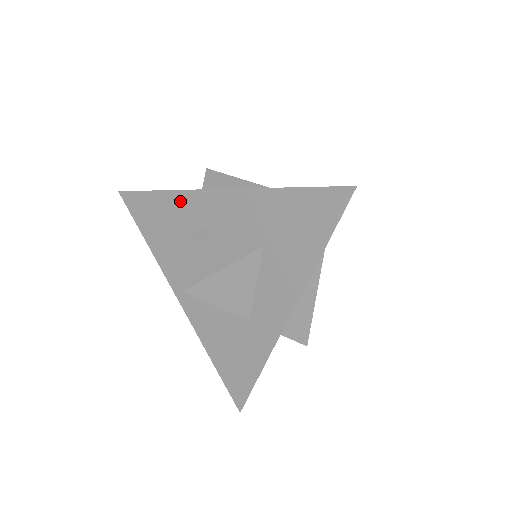
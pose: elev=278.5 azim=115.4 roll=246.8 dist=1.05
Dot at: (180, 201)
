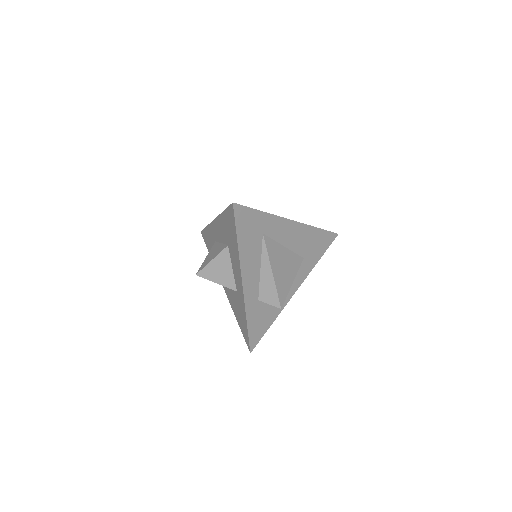
Dot at: (210, 230)
